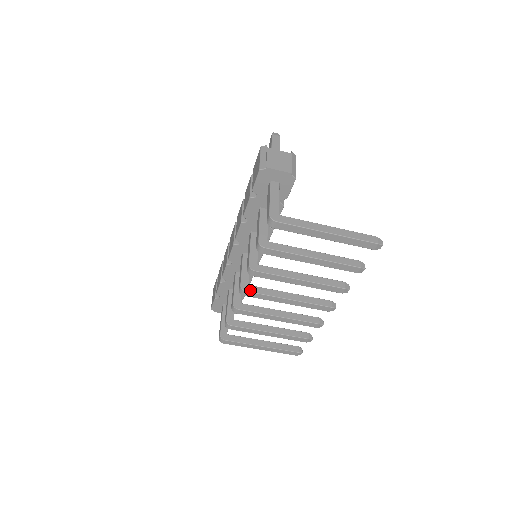
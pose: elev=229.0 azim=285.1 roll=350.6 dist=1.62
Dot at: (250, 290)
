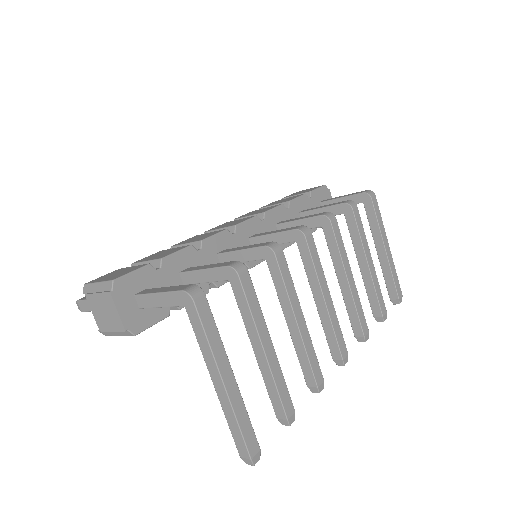
Dot at: (311, 238)
